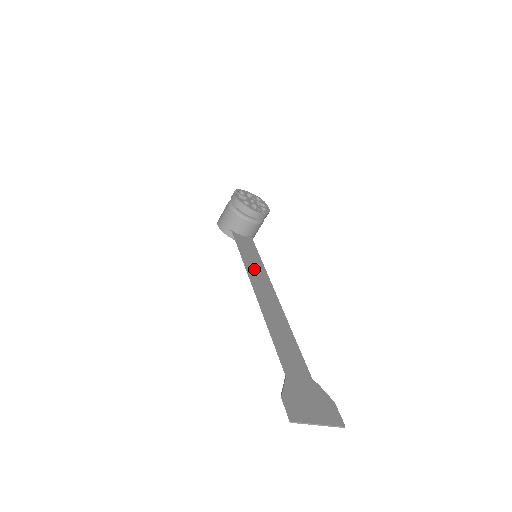
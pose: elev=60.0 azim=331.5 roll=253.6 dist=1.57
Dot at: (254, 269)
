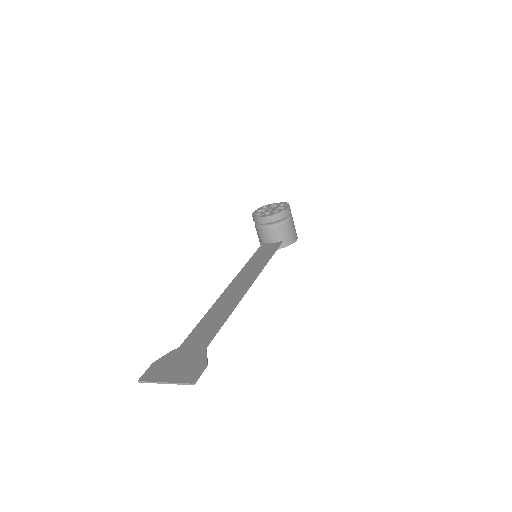
Dot at: (250, 268)
